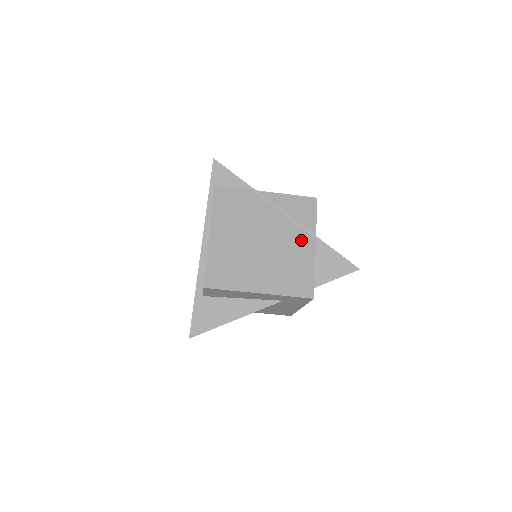
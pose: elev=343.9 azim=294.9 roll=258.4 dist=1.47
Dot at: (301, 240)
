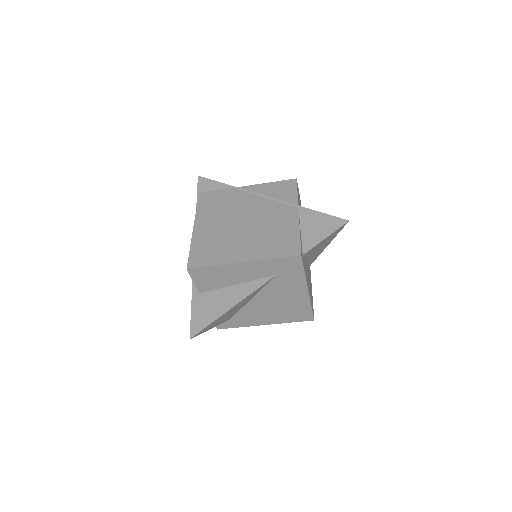
Dot at: (283, 212)
